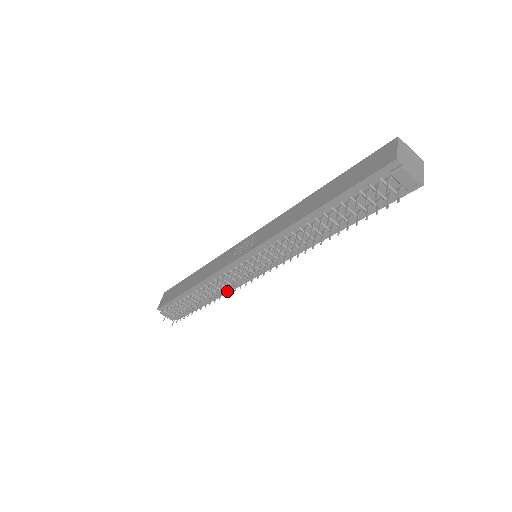
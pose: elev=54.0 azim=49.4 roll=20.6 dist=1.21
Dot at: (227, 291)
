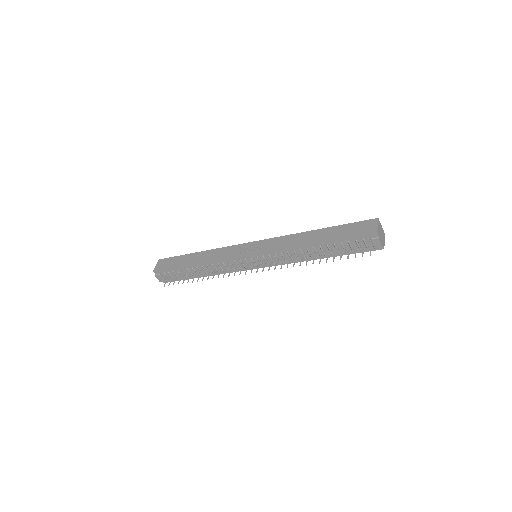
Dot at: (222, 273)
